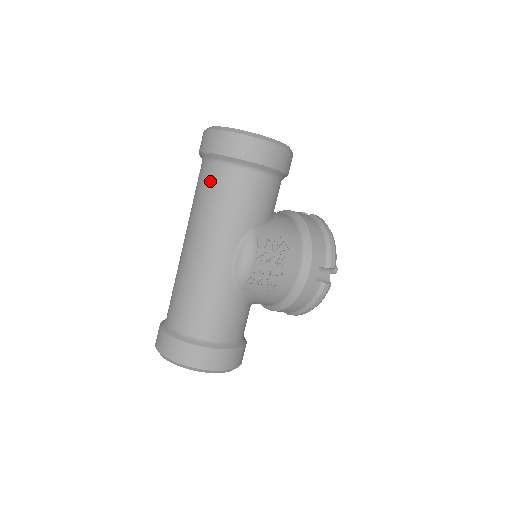
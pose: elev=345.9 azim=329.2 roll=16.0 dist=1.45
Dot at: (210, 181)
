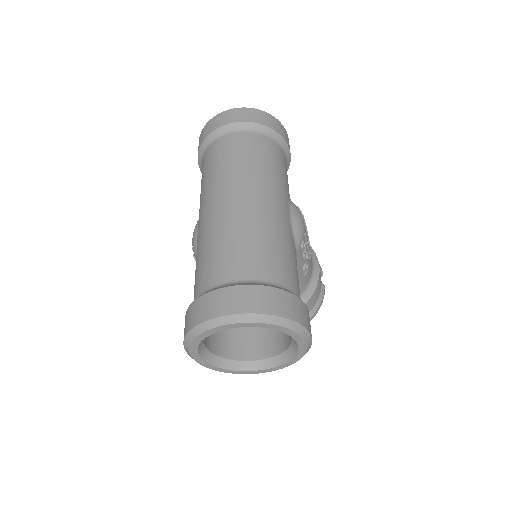
Dot at: (250, 144)
